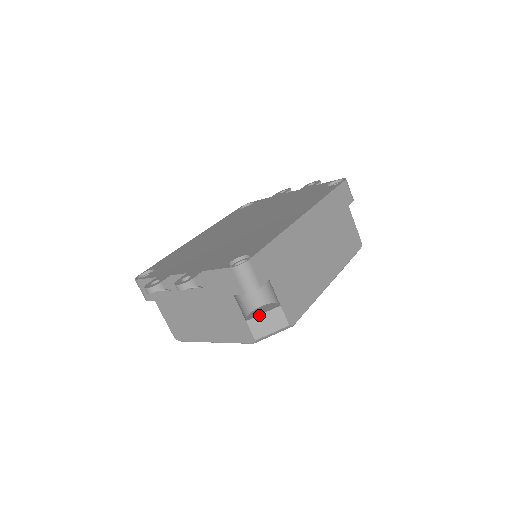
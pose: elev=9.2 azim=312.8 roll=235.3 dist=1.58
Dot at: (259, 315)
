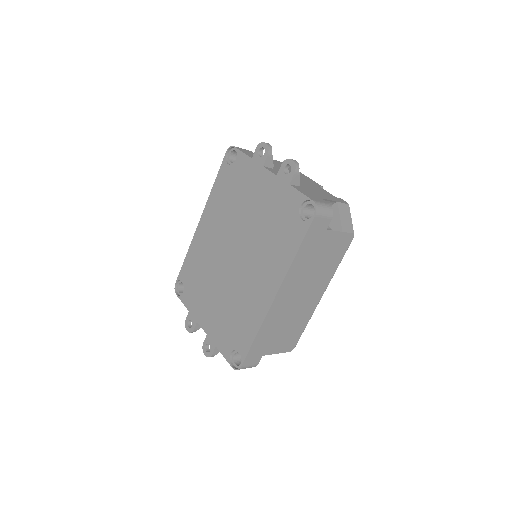
Dot at: occluded
